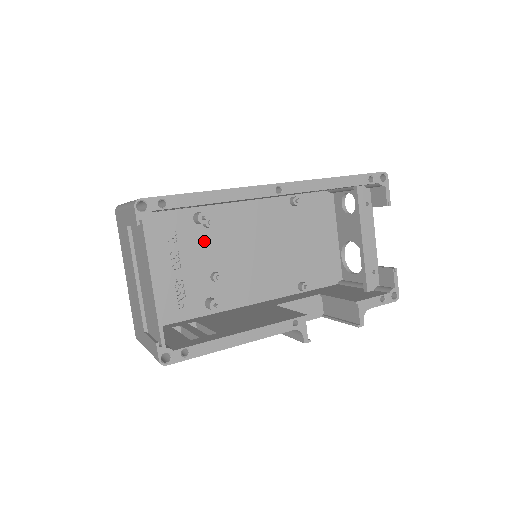
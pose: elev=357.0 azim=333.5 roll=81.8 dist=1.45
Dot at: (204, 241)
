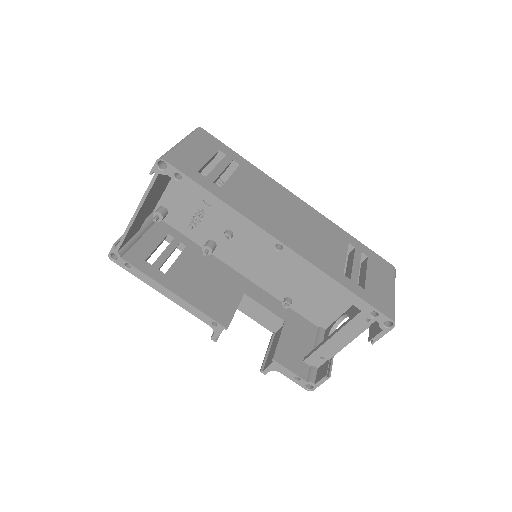
Dot at: occluded
